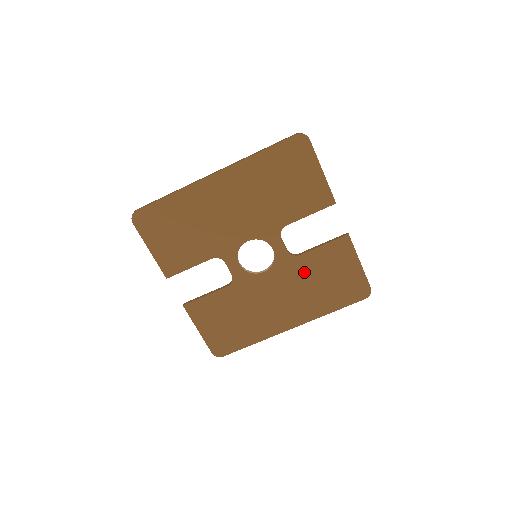
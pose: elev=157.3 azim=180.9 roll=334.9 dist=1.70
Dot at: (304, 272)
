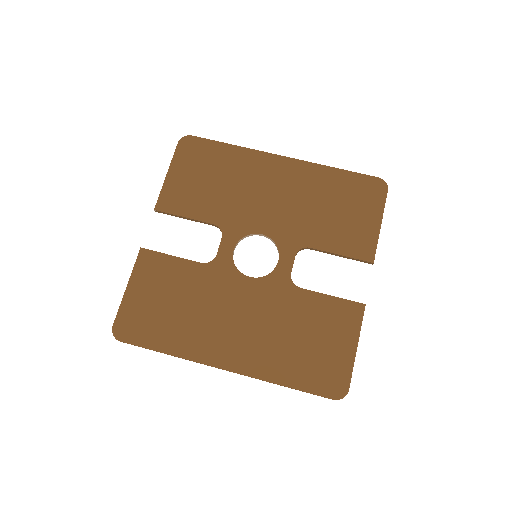
Dot at: (290, 310)
